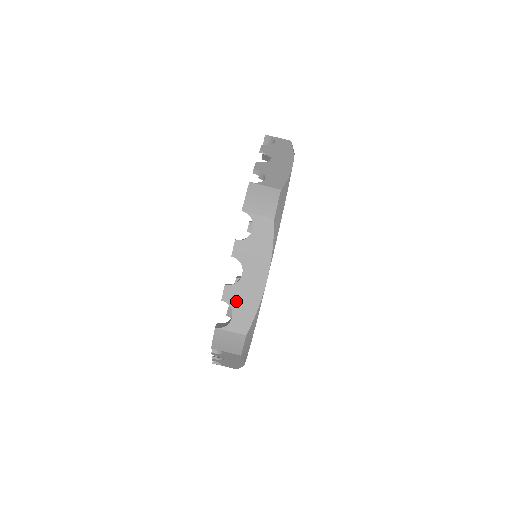
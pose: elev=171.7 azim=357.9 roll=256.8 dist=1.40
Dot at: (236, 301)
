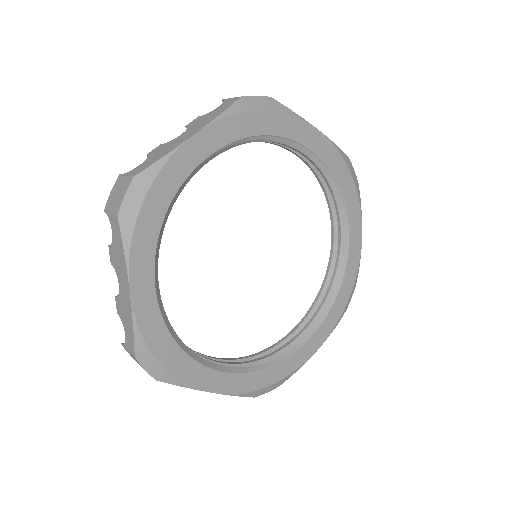
Dot at: (123, 316)
